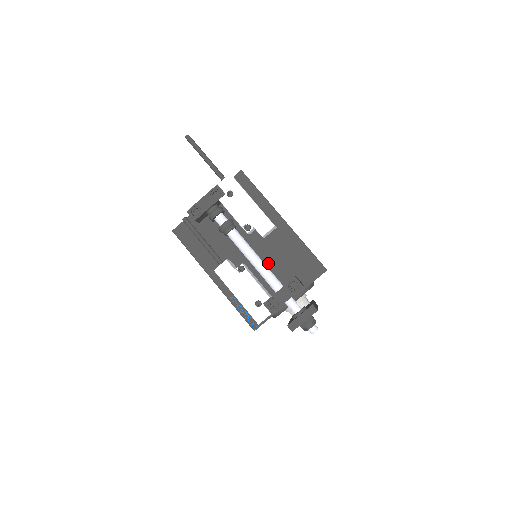
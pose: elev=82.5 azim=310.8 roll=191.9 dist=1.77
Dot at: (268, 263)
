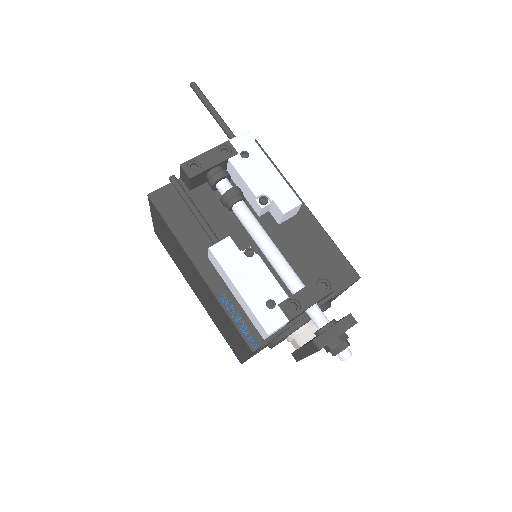
Dot at: occluded
